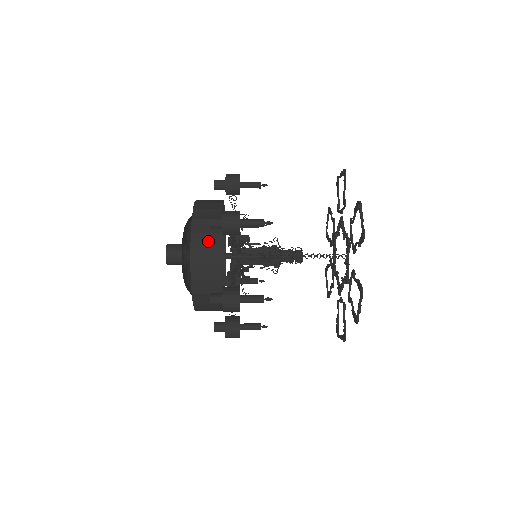
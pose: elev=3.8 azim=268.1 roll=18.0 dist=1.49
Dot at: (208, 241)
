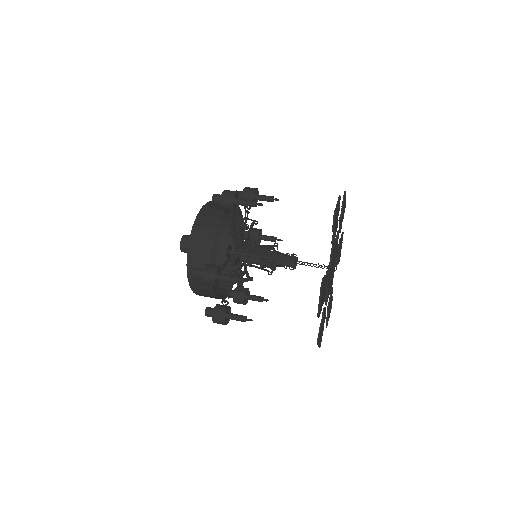
Dot at: occluded
